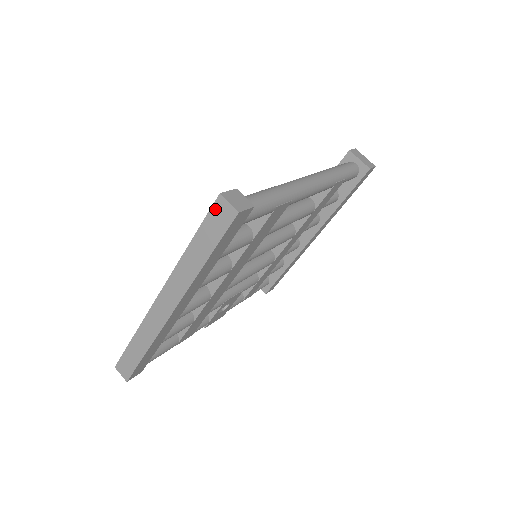
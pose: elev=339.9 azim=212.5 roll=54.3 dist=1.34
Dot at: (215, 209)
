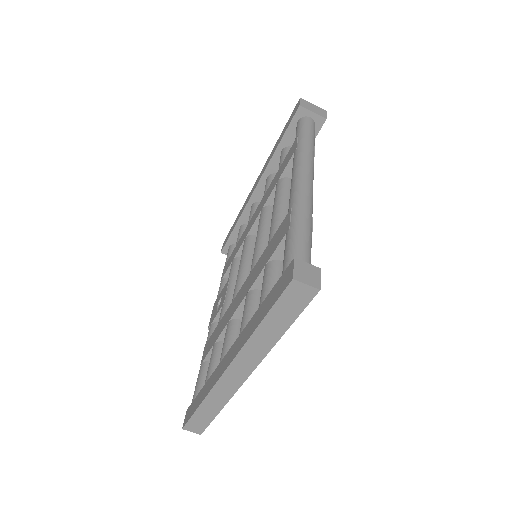
Dot at: (289, 292)
